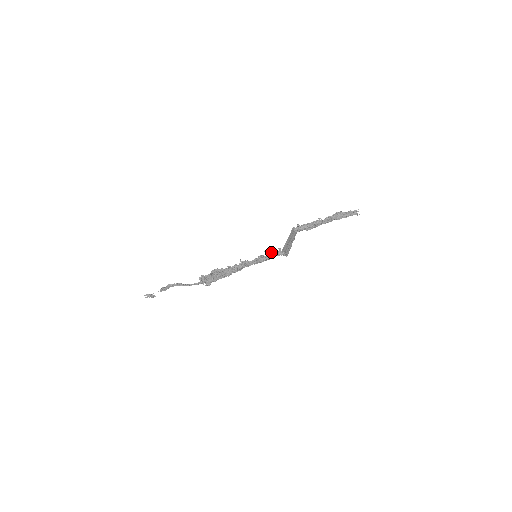
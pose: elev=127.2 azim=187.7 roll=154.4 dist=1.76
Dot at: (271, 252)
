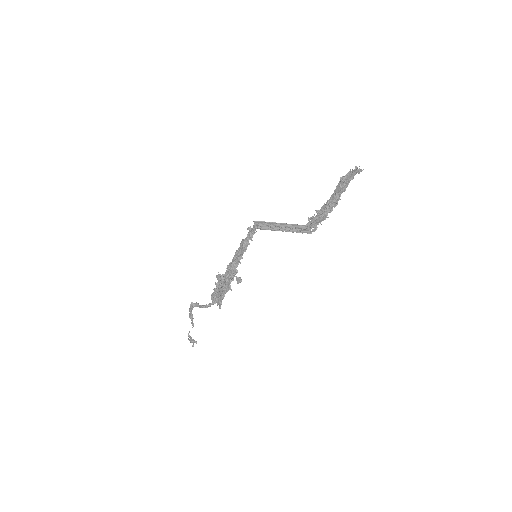
Dot at: occluded
